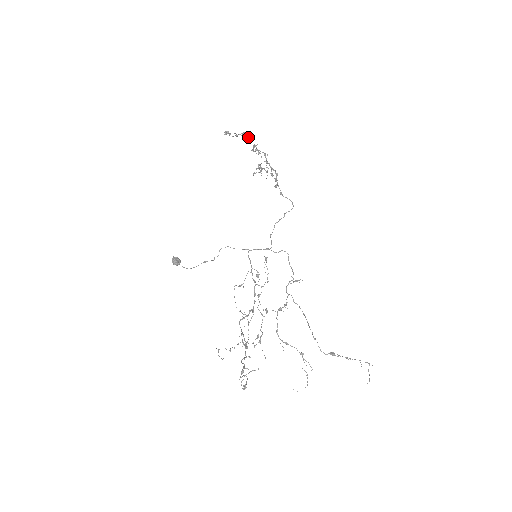
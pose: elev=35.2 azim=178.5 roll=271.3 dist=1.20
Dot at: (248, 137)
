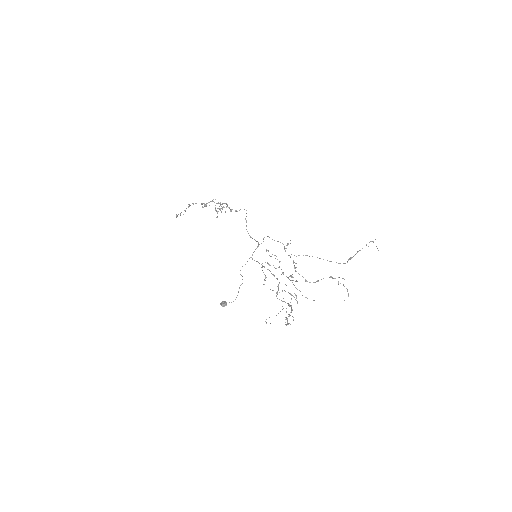
Dot at: (193, 204)
